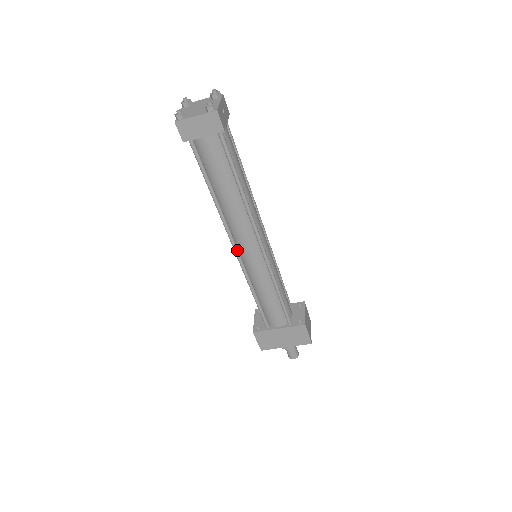
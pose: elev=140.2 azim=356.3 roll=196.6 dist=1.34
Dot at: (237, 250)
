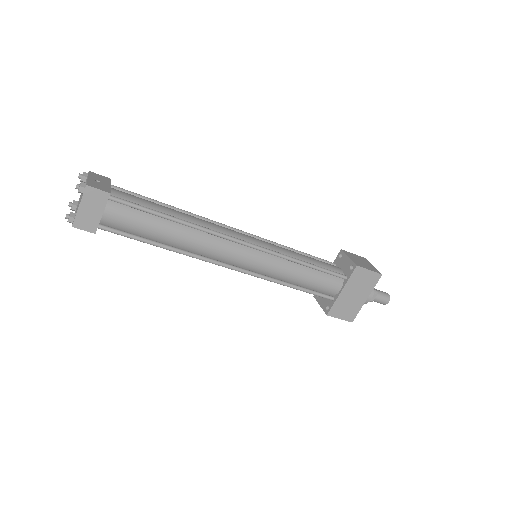
Dot at: (233, 267)
